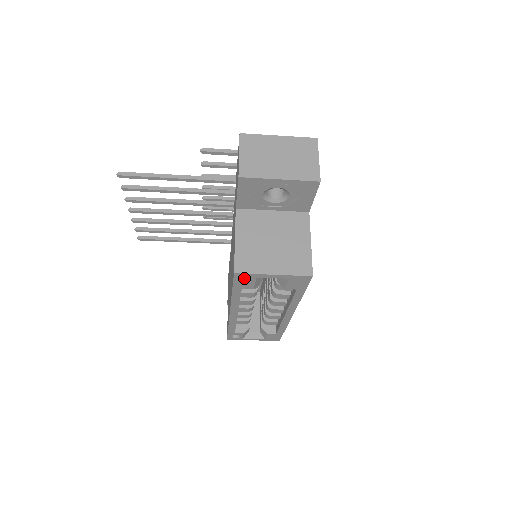
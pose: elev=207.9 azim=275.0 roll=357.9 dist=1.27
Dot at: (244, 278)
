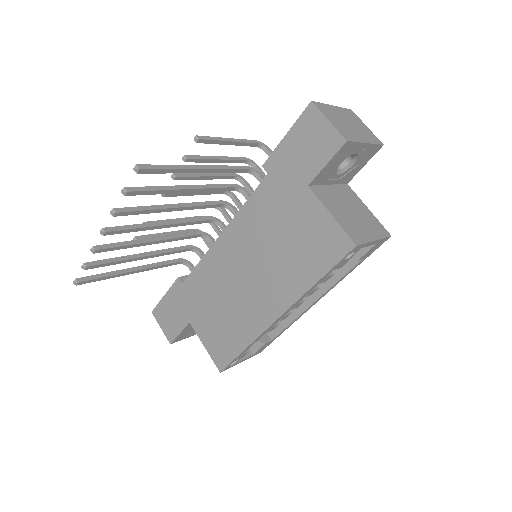
Dot at: occluded
